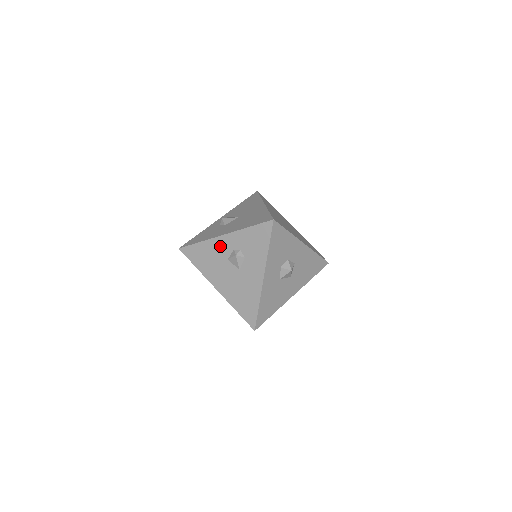
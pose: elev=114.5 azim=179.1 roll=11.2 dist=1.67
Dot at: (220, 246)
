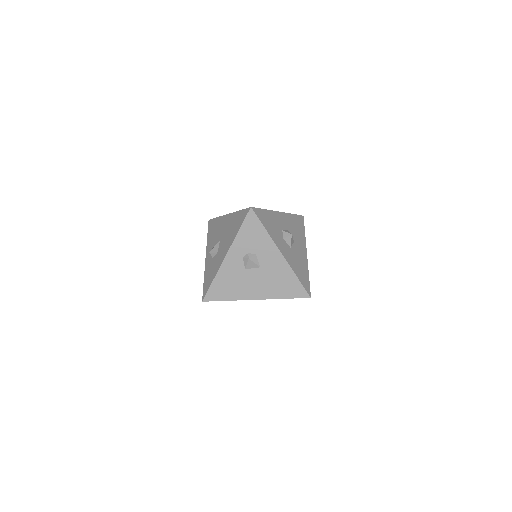
Dot at: (231, 266)
